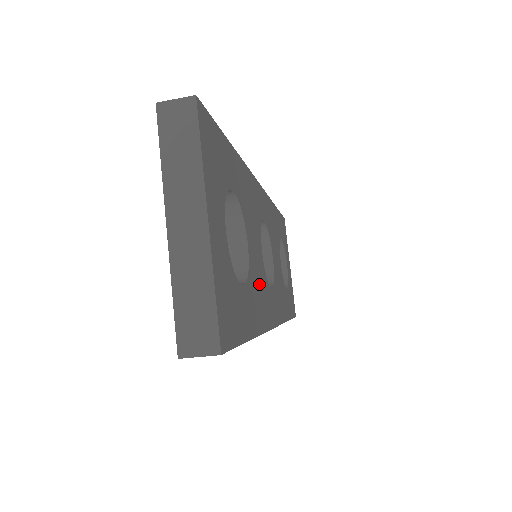
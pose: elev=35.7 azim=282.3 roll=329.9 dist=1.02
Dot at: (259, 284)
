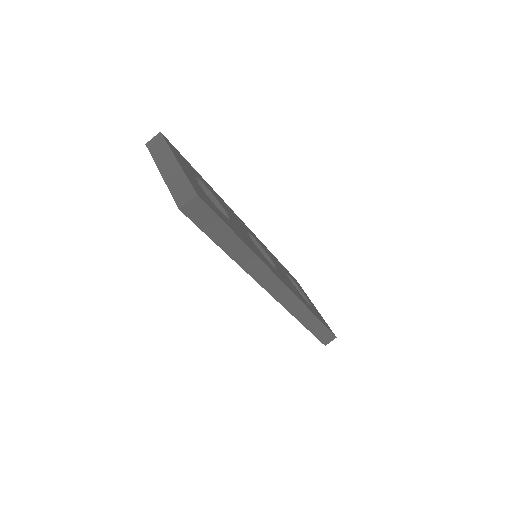
Dot at: (248, 240)
